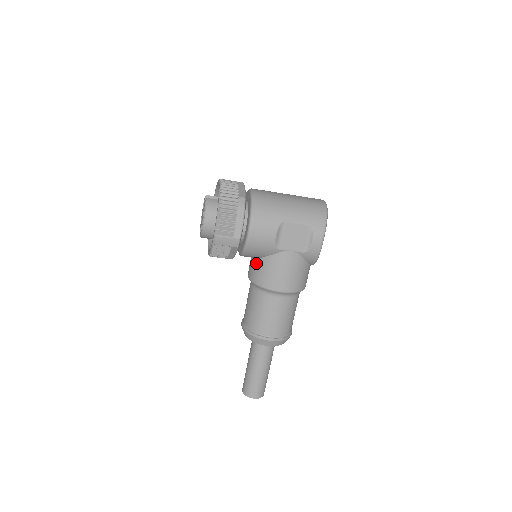
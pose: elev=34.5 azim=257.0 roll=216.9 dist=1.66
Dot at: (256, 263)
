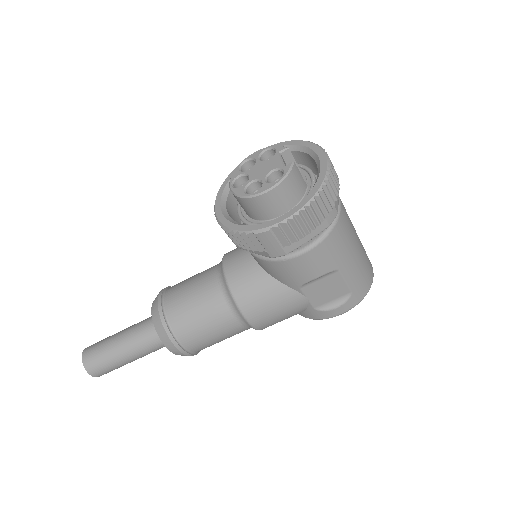
Dot at: (255, 271)
